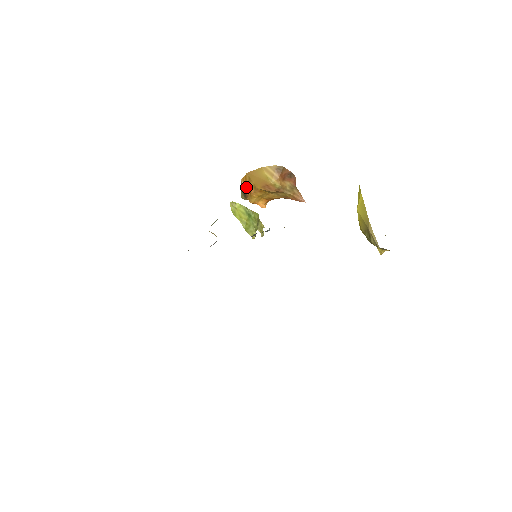
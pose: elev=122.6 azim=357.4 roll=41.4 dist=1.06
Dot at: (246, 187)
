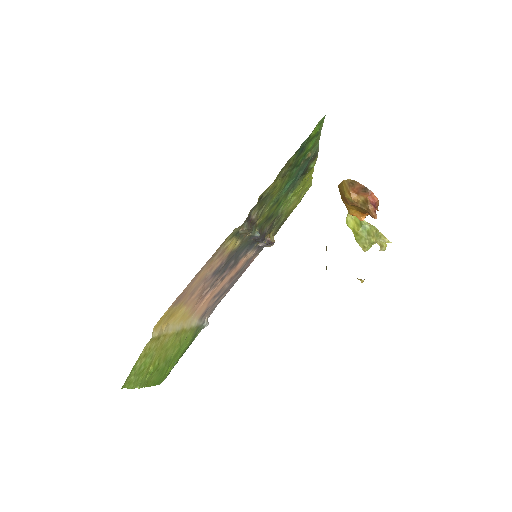
Dot at: occluded
